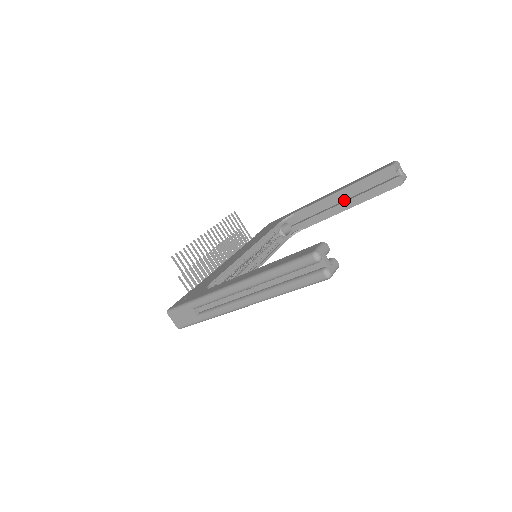
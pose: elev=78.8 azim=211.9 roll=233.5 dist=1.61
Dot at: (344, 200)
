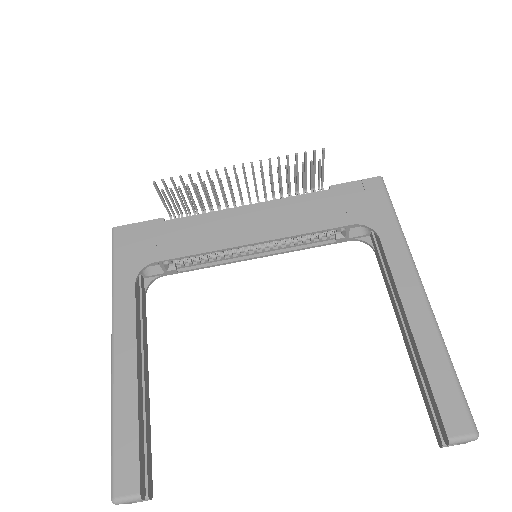
Dot at: occluded
